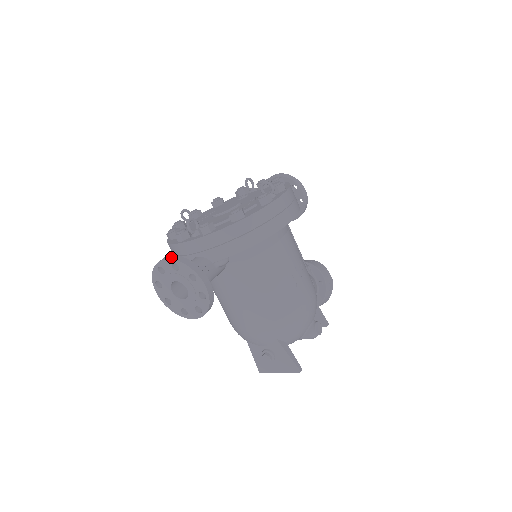
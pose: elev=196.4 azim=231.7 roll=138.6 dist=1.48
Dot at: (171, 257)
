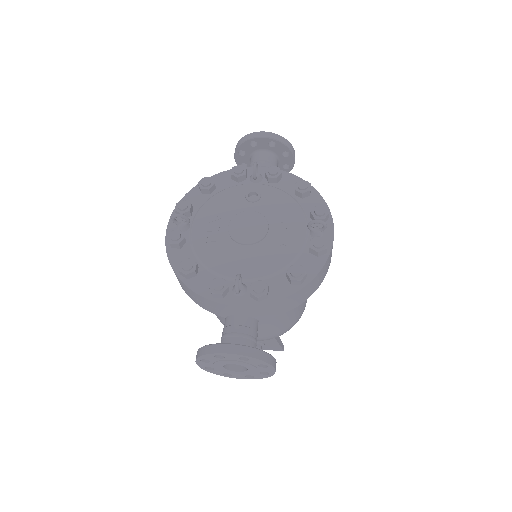
Dot at: (240, 351)
